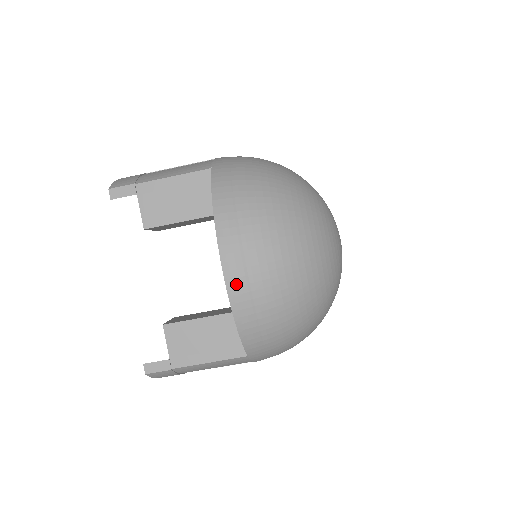
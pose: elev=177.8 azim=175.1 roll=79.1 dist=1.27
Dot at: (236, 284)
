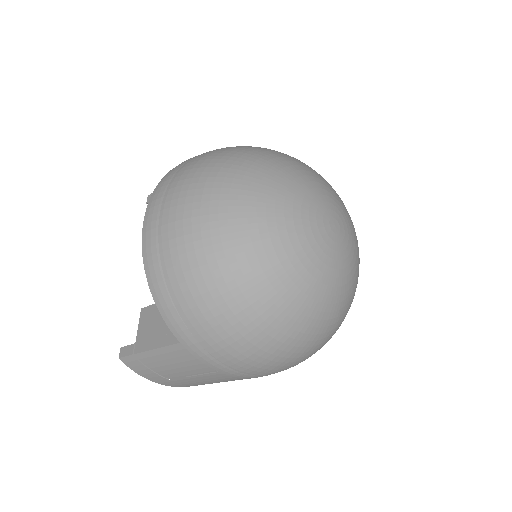
Dot at: (148, 237)
